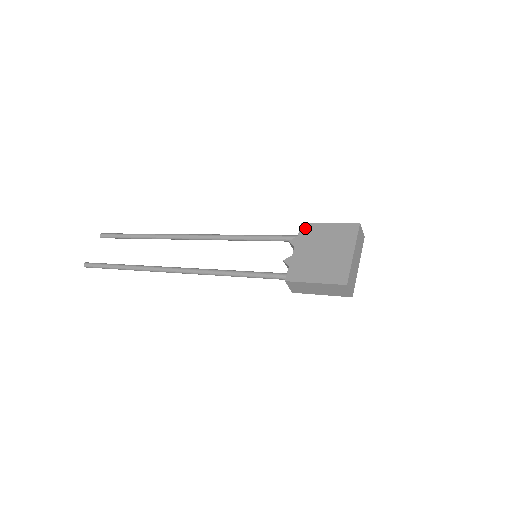
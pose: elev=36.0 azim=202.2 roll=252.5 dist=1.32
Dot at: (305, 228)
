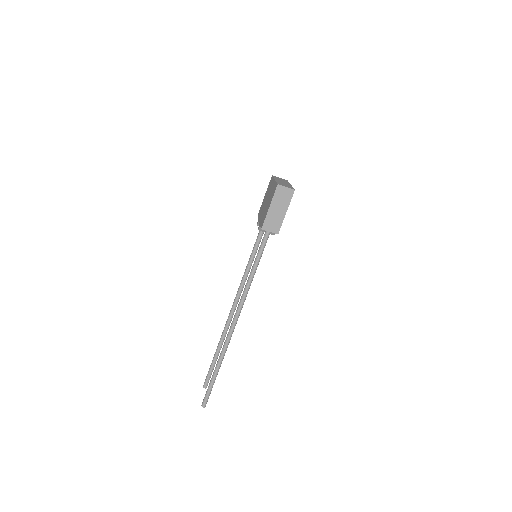
Dot at: (259, 213)
